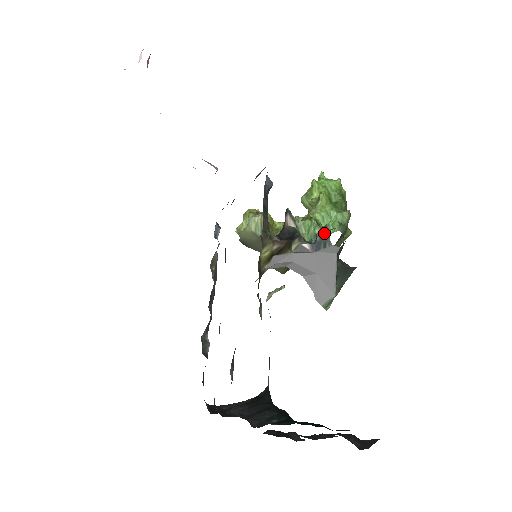
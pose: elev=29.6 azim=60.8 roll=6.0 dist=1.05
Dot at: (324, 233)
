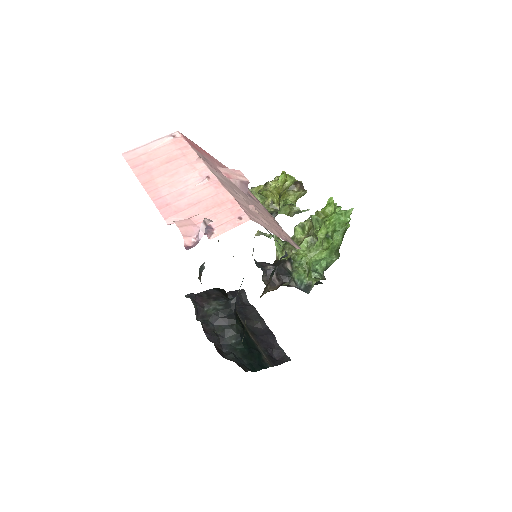
Dot at: (308, 288)
